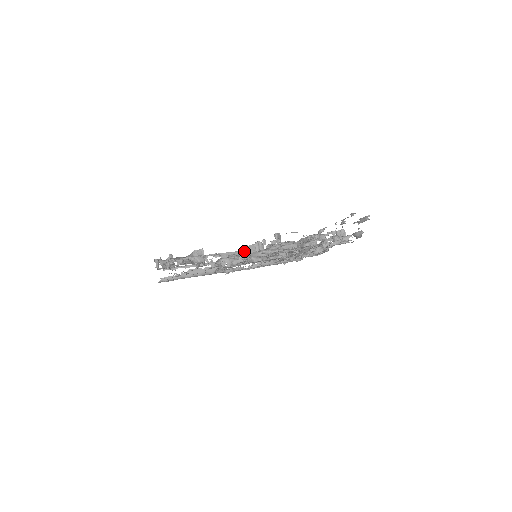
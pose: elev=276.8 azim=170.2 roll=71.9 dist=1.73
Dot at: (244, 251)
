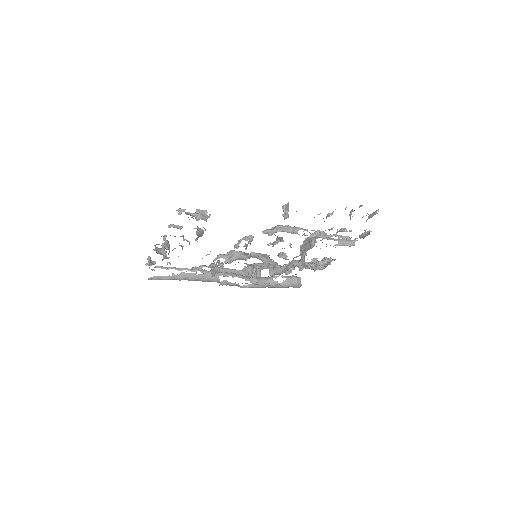
Dot at: (240, 271)
